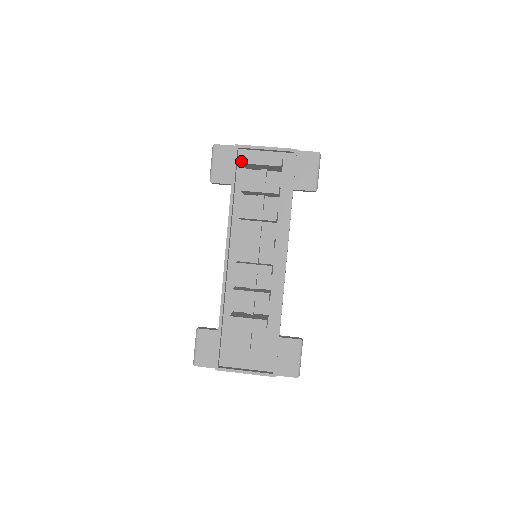
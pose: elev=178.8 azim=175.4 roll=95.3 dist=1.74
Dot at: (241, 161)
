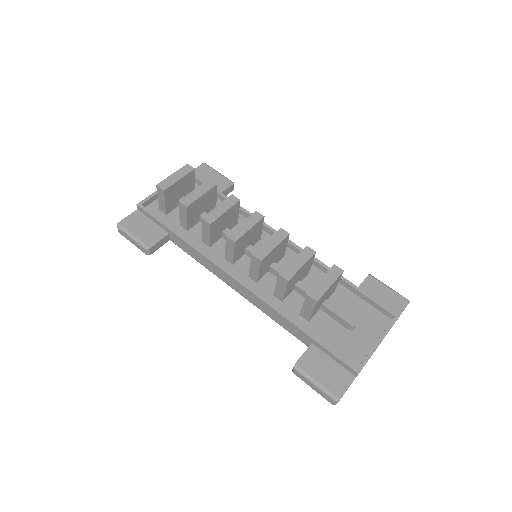
Dot at: (155, 214)
